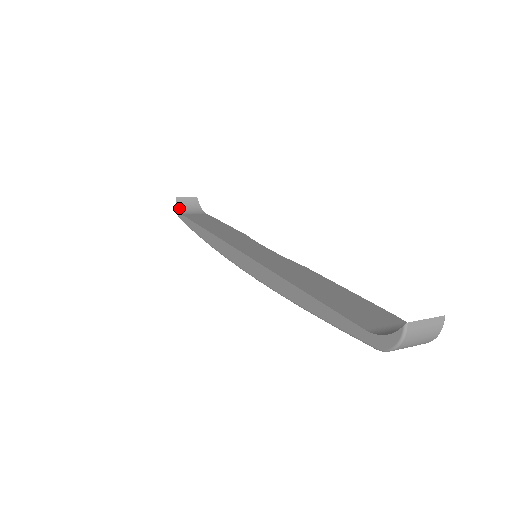
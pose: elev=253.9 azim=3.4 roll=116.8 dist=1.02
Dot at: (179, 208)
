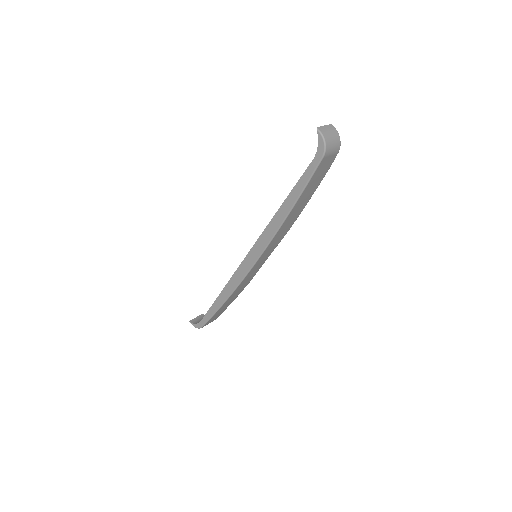
Dot at: (196, 323)
